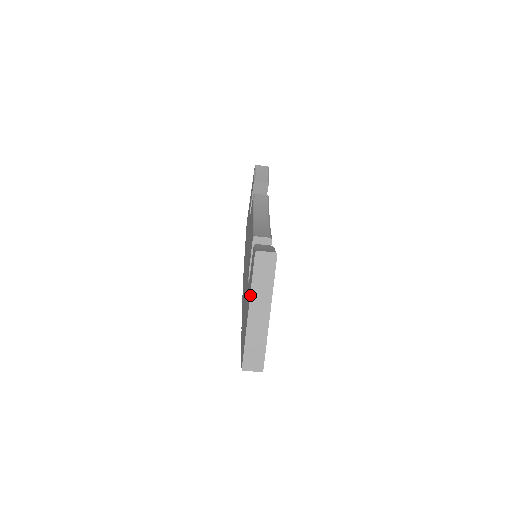
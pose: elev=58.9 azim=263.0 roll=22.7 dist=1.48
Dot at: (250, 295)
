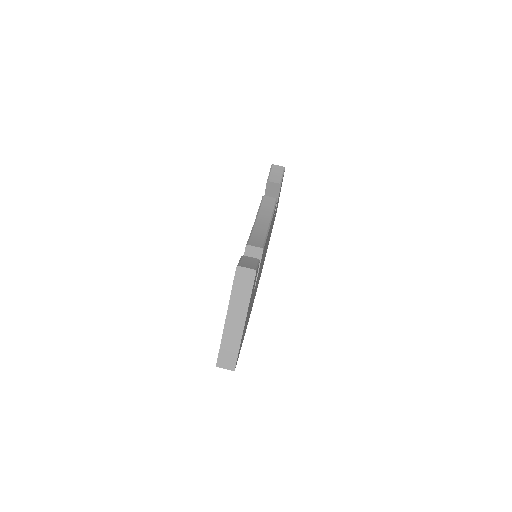
Dot at: (229, 304)
